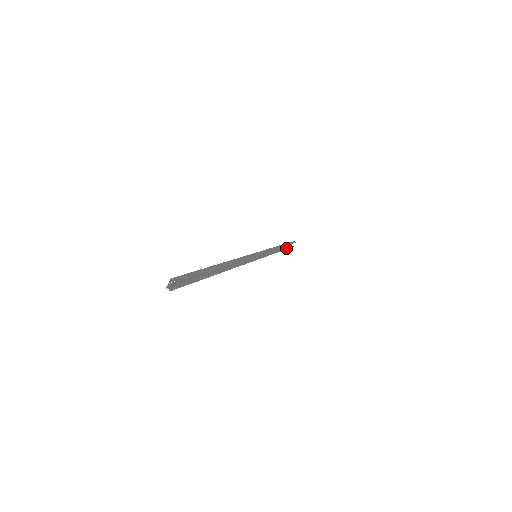
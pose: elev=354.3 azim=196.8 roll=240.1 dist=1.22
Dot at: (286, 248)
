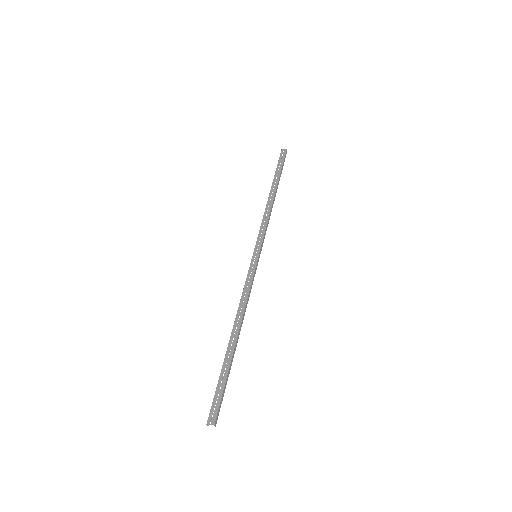
Dot at: (276, 171)
